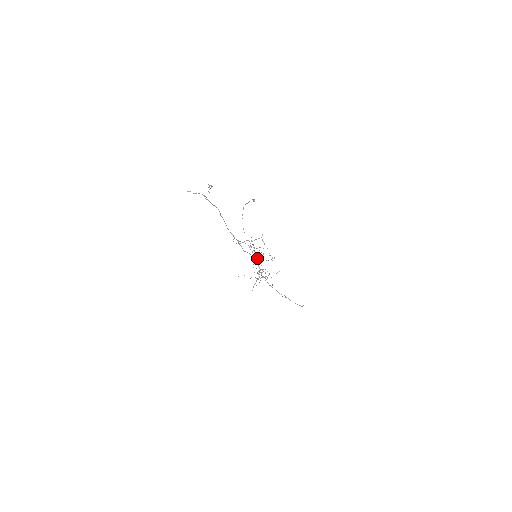
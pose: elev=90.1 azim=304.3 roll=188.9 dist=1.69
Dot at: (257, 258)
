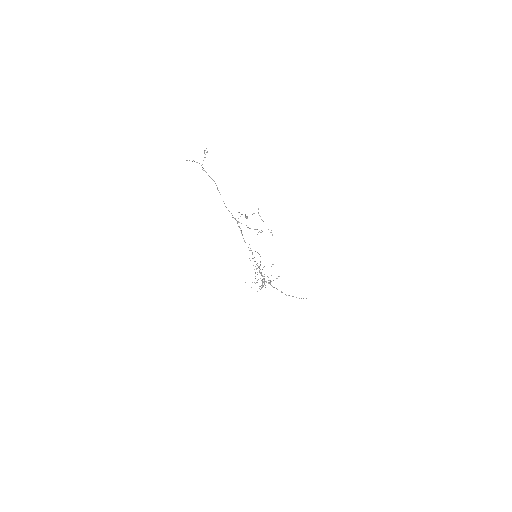
Dot at: occluded
